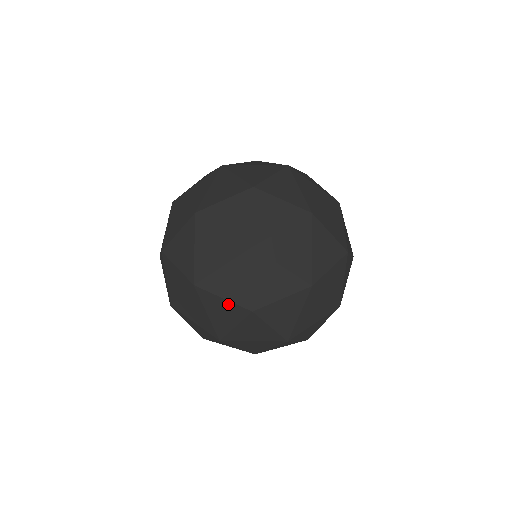
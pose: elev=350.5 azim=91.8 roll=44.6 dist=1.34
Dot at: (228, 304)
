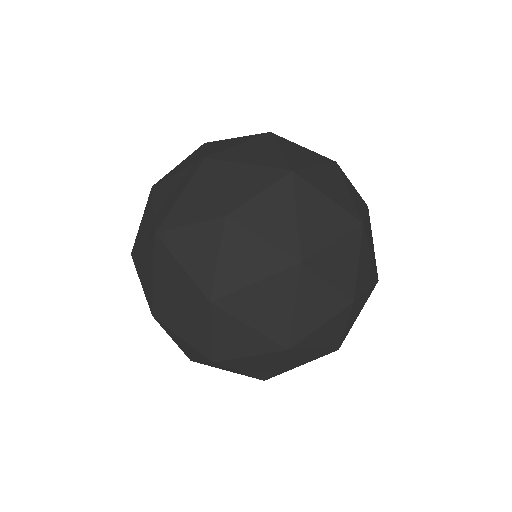
Dot at: (330, 292)
